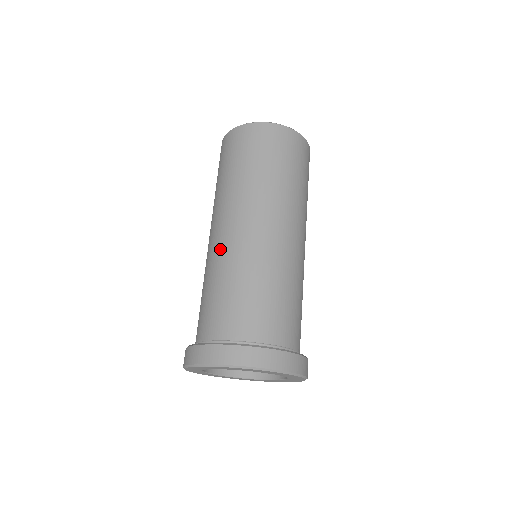
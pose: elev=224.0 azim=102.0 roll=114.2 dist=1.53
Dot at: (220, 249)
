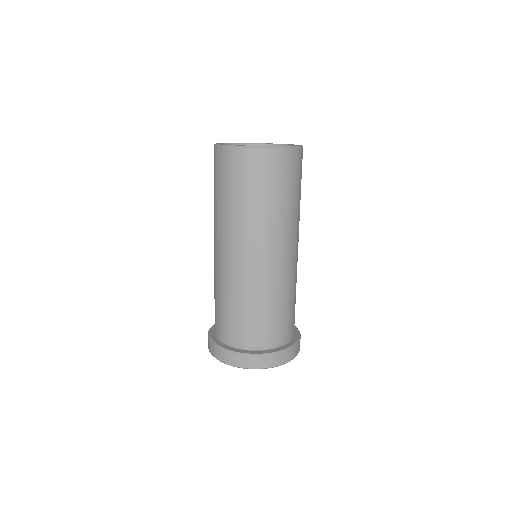
Dot at: (221, 271)
